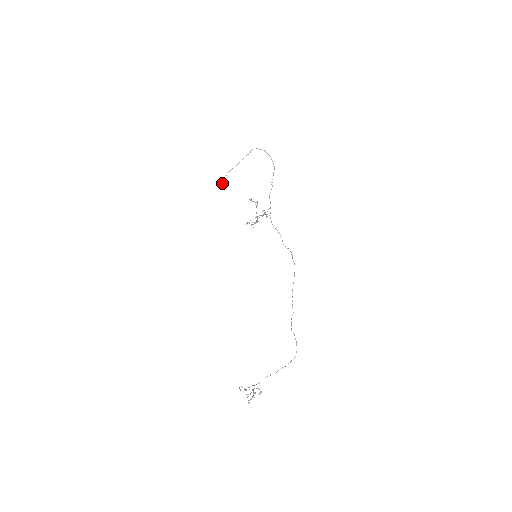
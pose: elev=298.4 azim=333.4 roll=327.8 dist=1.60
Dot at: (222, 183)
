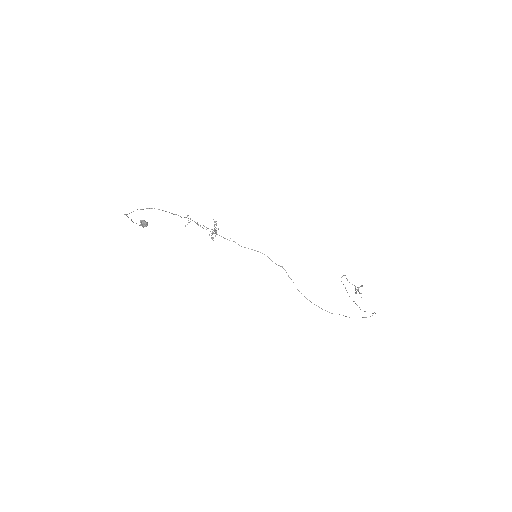
Dot at: (141, 224)
